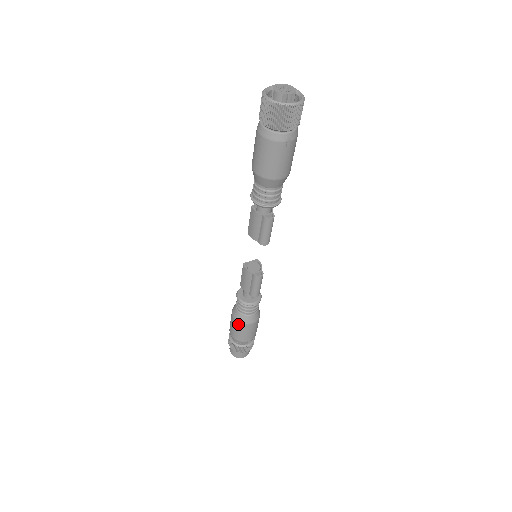
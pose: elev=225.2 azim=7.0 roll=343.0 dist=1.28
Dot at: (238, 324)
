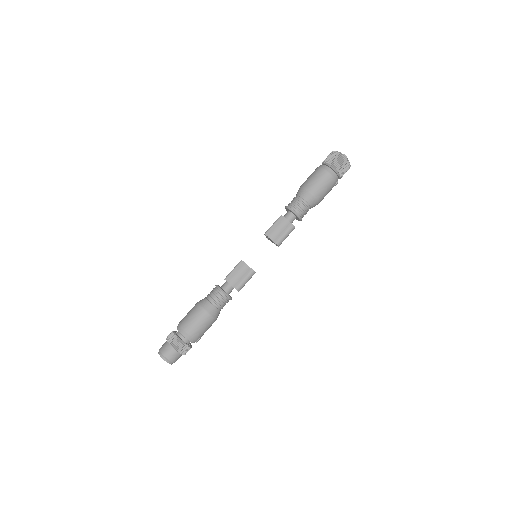
Dot at: (207, 316)
